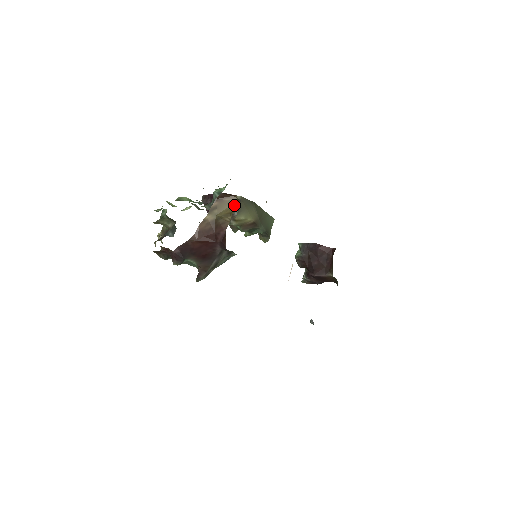
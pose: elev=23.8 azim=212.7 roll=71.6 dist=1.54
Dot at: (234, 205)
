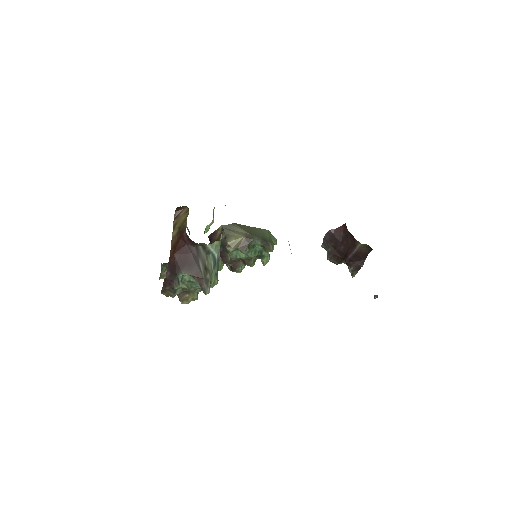
Dot at: (187, 213)
